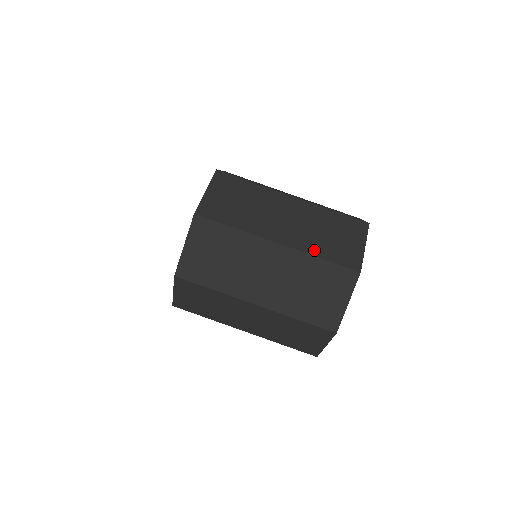
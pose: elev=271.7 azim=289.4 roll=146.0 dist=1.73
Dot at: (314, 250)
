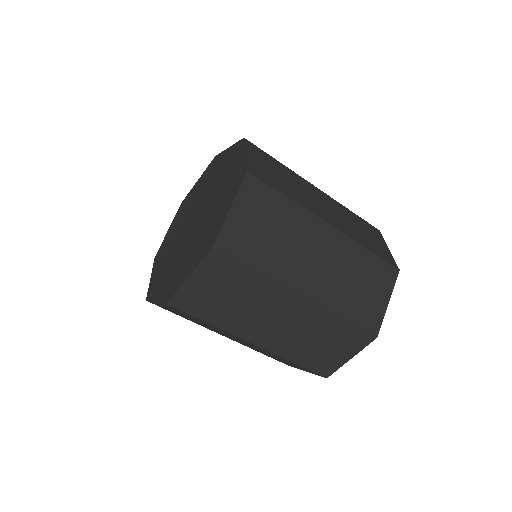
Dot at: (291, 355)
